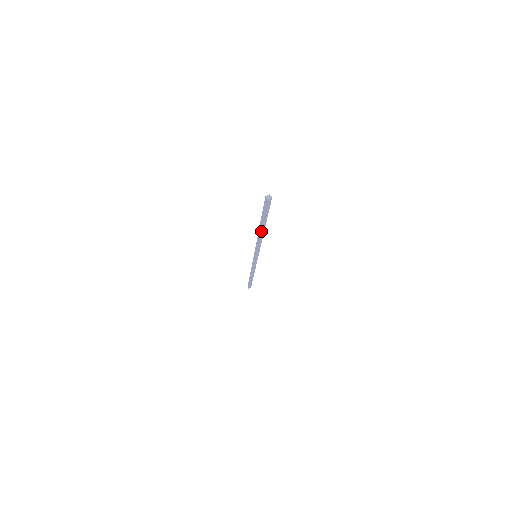
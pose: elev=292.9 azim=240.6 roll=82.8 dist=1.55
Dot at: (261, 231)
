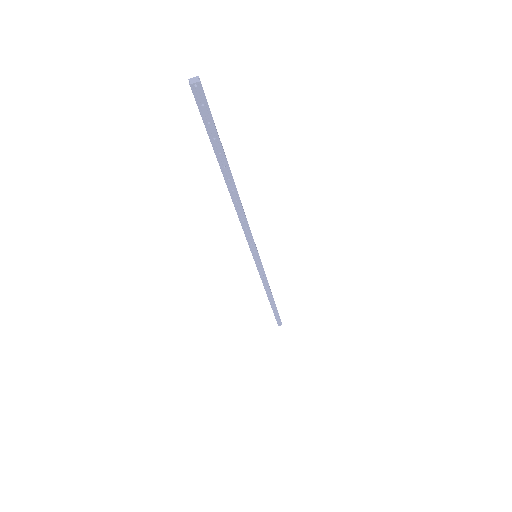
Dot at: (229, 188)
